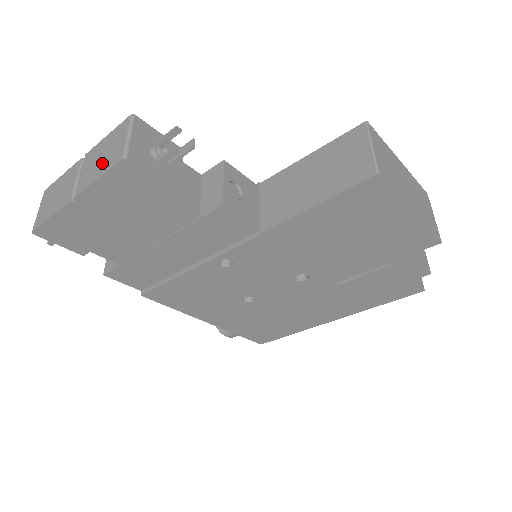
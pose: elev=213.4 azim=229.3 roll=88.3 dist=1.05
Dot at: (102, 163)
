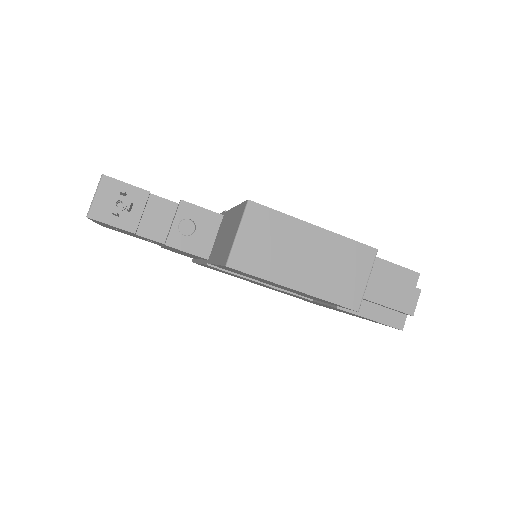
Dot at: occluded
